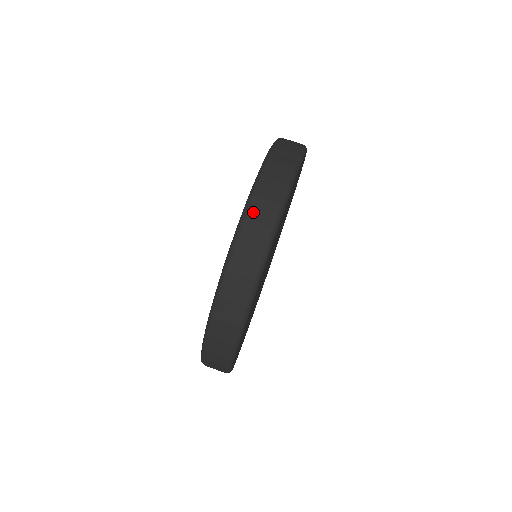
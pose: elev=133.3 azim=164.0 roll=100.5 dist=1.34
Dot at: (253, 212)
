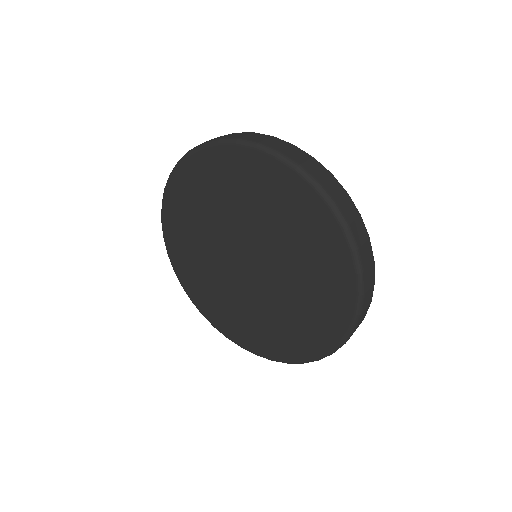
Dot at: (364, 261)
